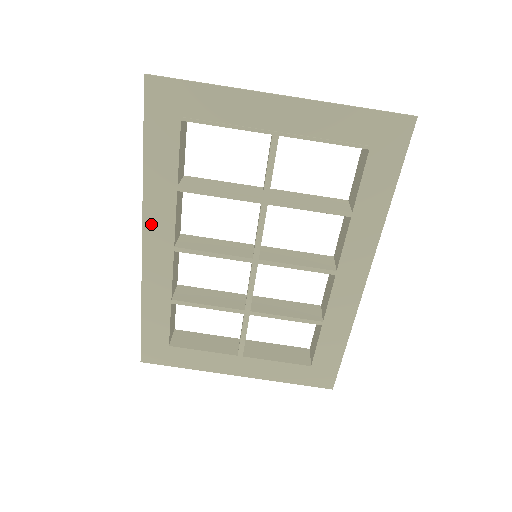
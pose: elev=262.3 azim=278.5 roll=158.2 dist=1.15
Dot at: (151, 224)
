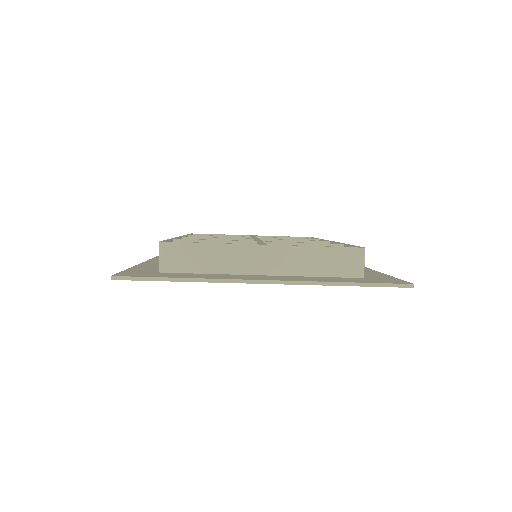
Dot at: occluded
